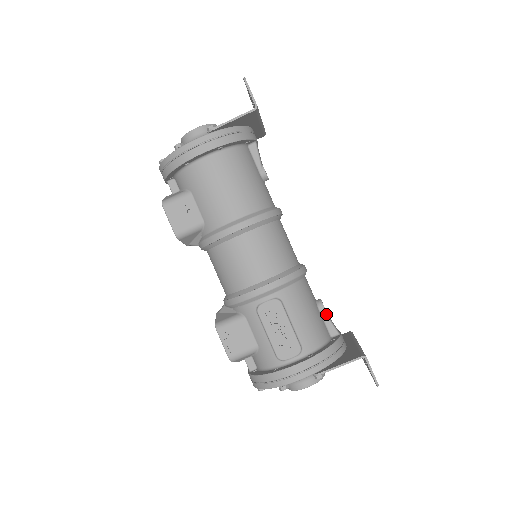
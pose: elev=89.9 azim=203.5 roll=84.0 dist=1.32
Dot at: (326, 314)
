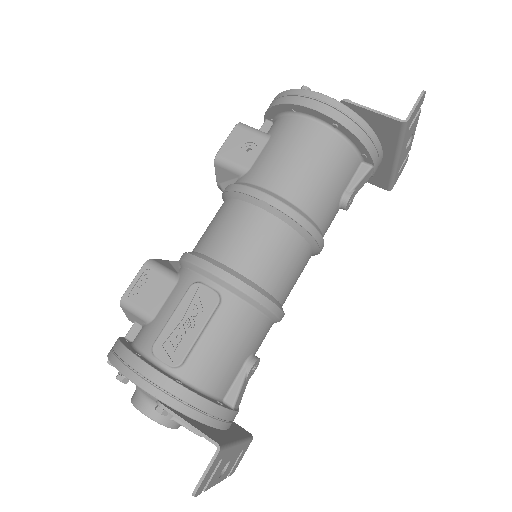
Dot at: (246, 375)
